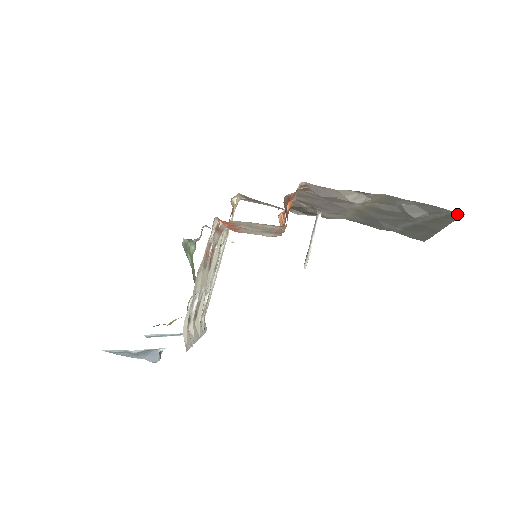
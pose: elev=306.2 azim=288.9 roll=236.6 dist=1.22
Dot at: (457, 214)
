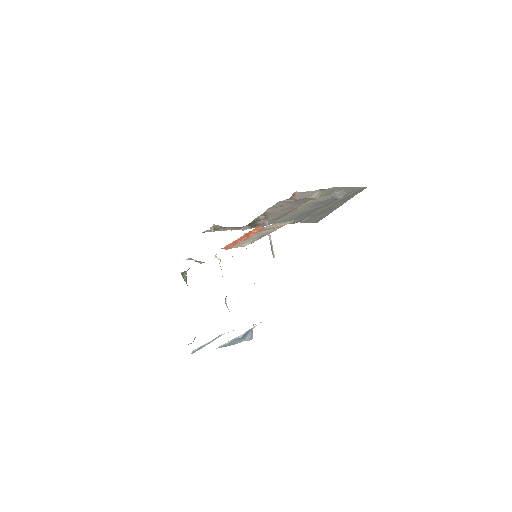
Dot at: (363, 189)
